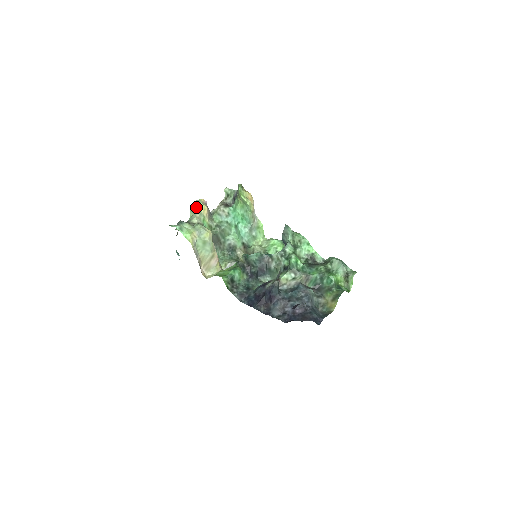
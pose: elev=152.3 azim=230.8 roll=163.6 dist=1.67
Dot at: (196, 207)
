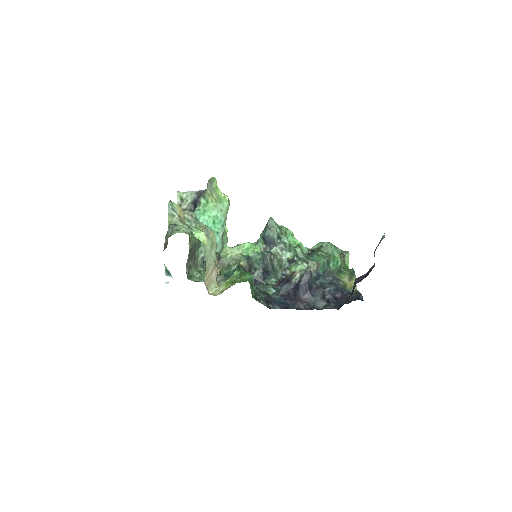
Dot at: (173, 209)
